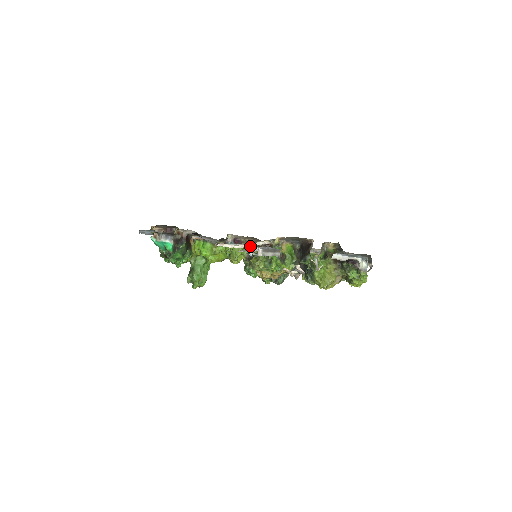
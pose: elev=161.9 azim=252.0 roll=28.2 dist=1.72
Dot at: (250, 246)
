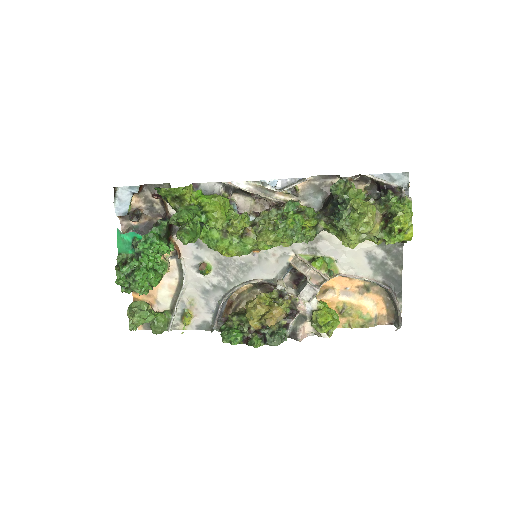
Dot at: (266, 180)
